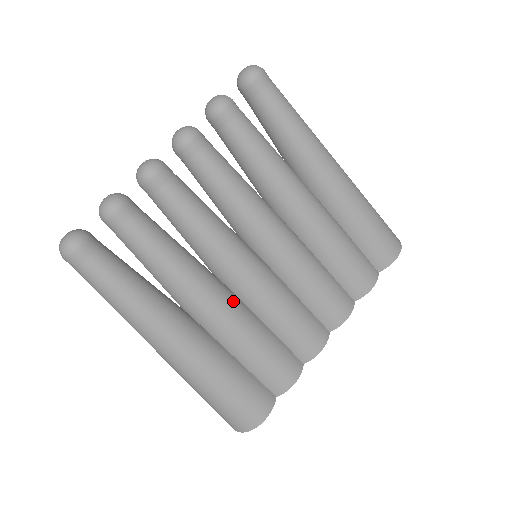
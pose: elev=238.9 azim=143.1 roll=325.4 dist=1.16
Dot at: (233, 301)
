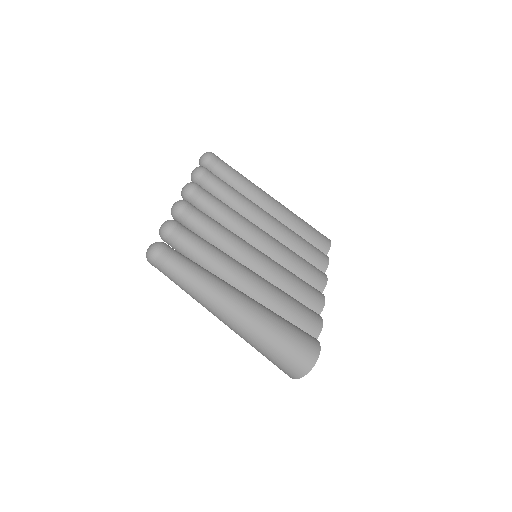
Dot at: (261, 277)
